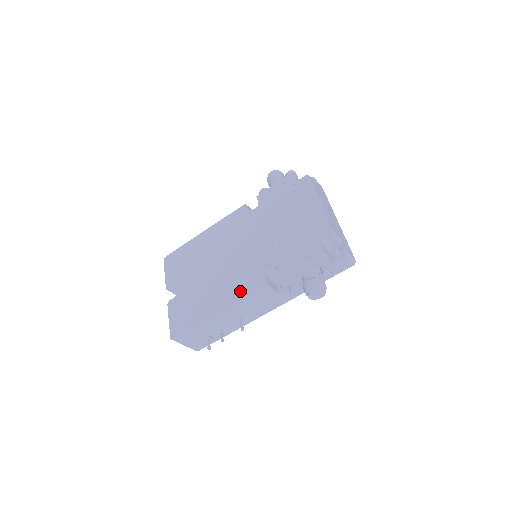
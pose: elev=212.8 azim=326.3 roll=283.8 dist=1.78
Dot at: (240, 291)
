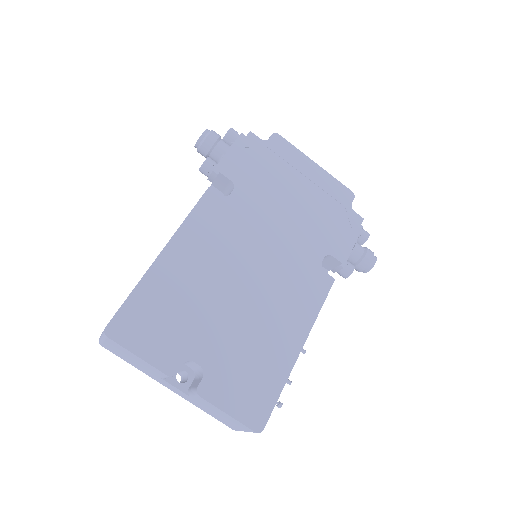
Dot at: (309, 304)
